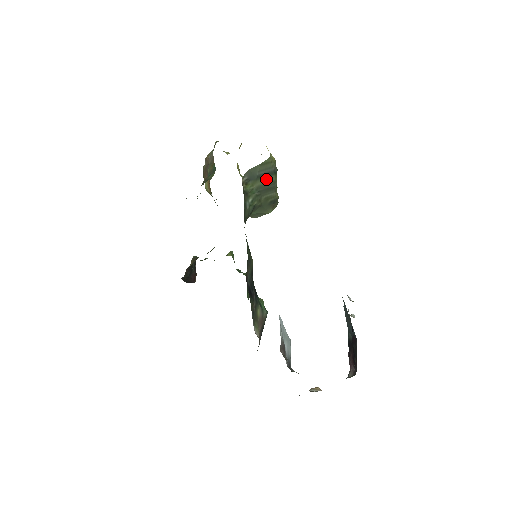
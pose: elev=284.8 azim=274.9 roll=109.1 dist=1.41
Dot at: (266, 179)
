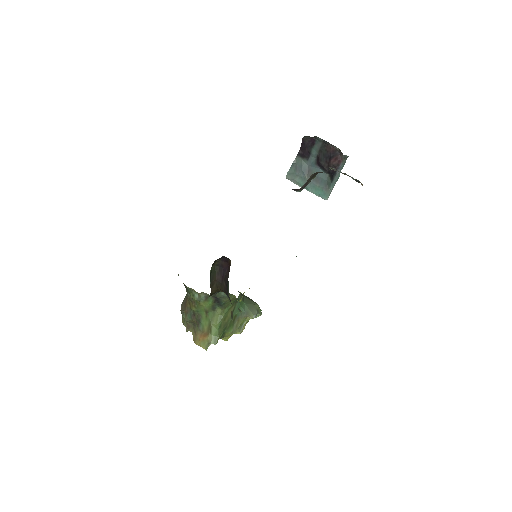
Dot at: occluded
